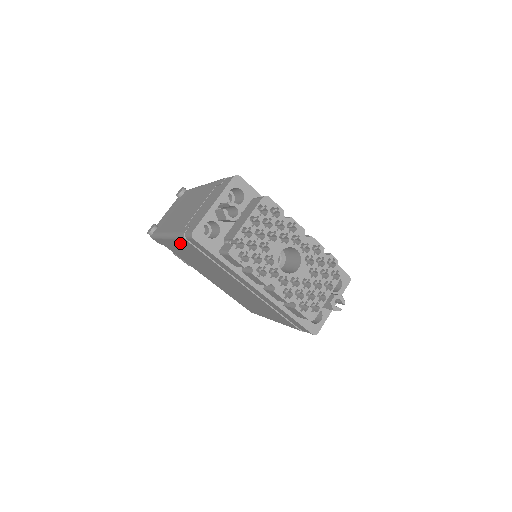
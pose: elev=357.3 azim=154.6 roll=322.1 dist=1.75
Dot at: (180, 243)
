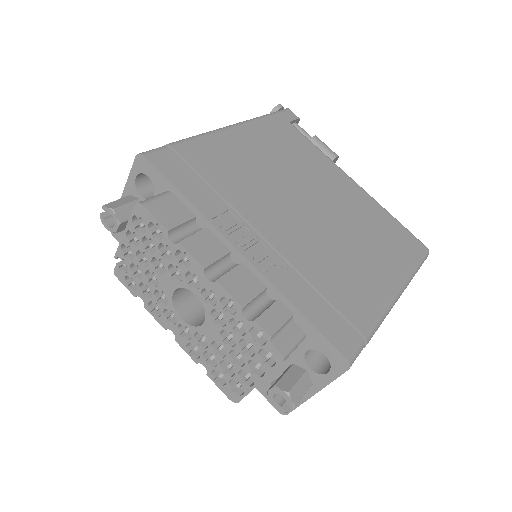
Dot at: occluded
